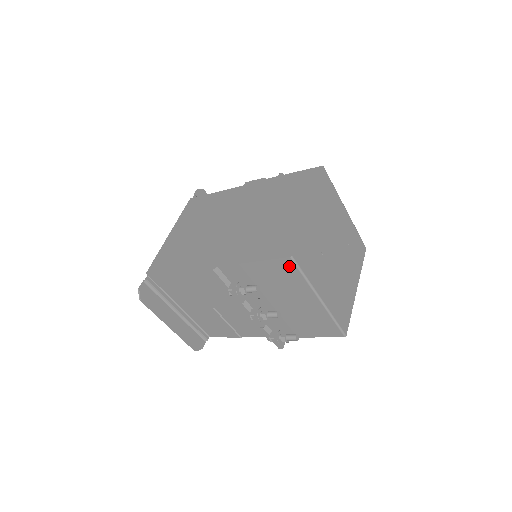
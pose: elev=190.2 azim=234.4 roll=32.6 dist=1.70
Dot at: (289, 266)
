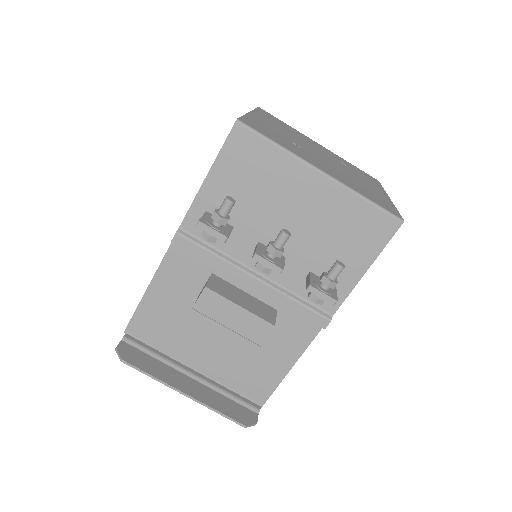
Dot at: (246, 140)
